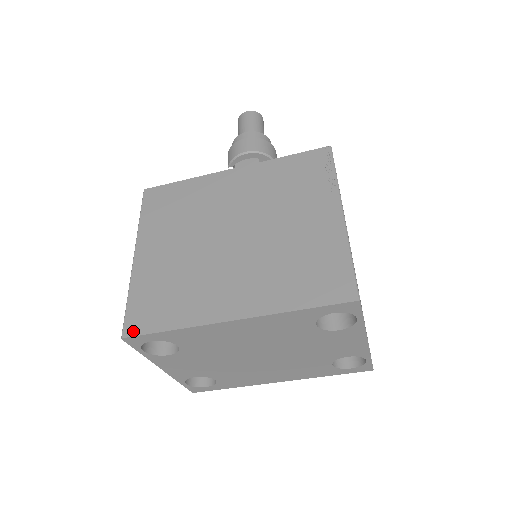
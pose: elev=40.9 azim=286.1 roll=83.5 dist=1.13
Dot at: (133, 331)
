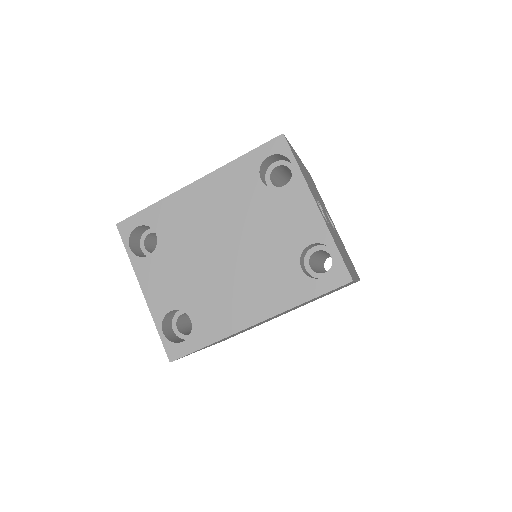
Dot at: (127, 220)
